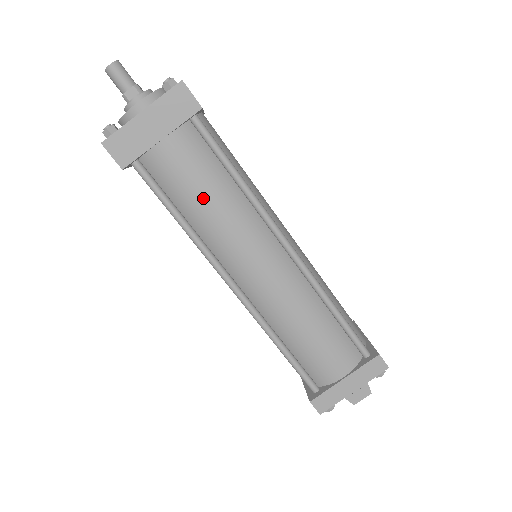
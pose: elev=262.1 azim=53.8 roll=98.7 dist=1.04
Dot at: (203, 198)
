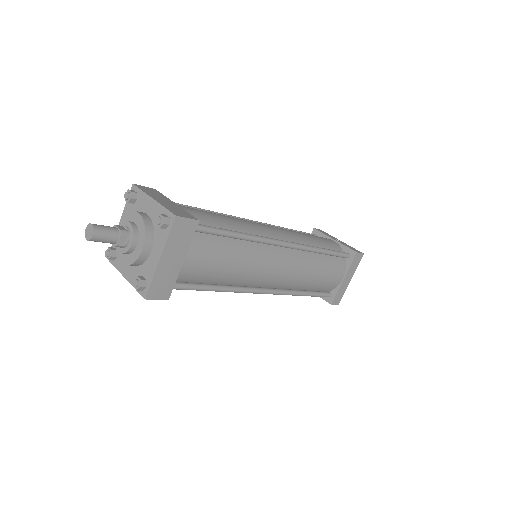
Dot at: (227, 268)
